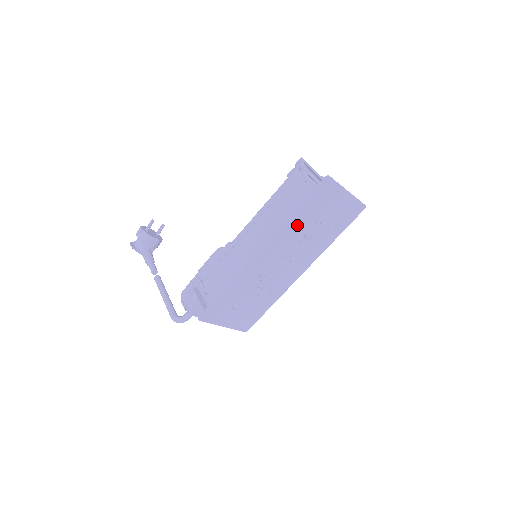
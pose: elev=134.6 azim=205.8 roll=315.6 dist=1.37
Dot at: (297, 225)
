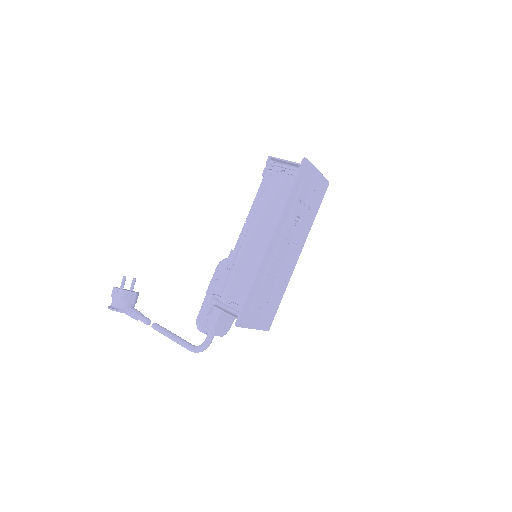
Dot at: (291, 209)
